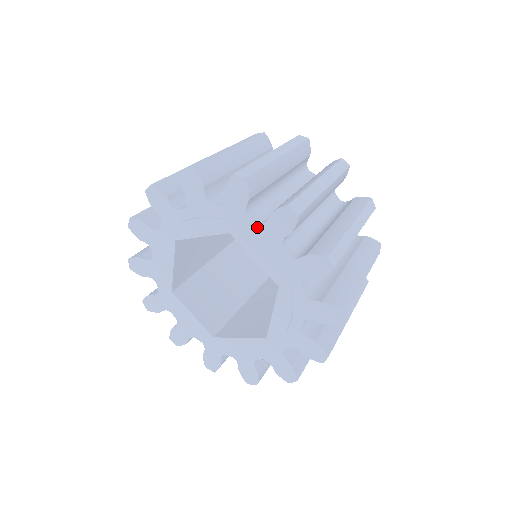
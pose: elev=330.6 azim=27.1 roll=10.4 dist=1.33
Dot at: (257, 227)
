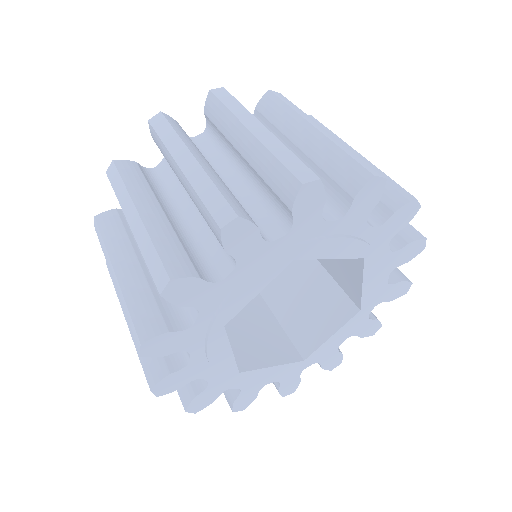
Dot at: (388, 254)
